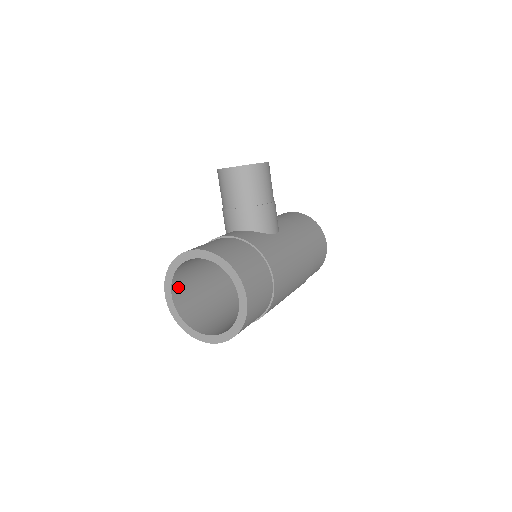
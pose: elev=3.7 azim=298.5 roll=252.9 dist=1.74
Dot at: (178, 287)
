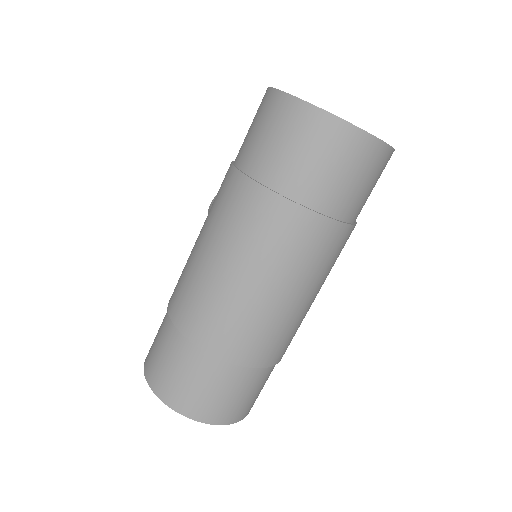
Dot at: occluded
